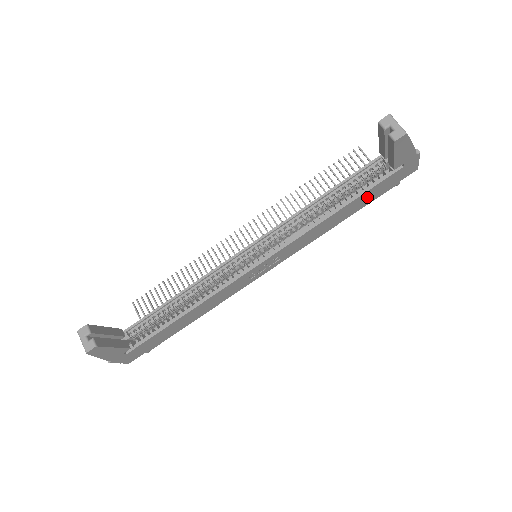
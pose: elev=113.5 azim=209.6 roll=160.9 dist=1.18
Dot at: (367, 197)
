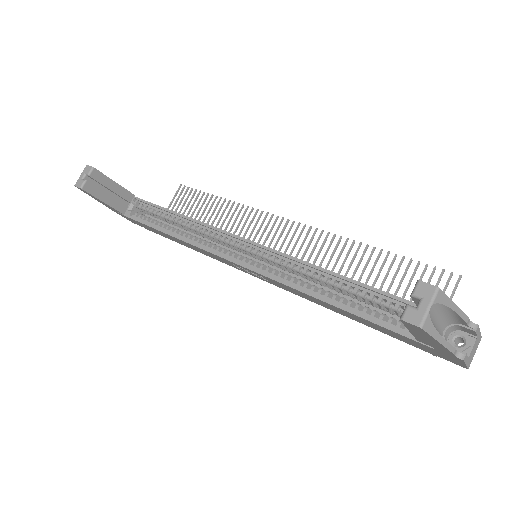
Dot at: (381, 328)
